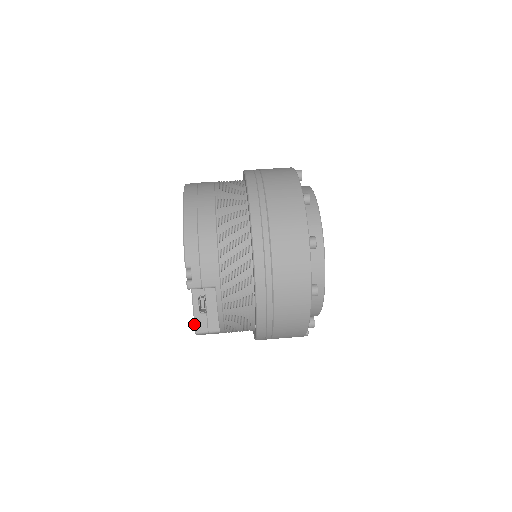
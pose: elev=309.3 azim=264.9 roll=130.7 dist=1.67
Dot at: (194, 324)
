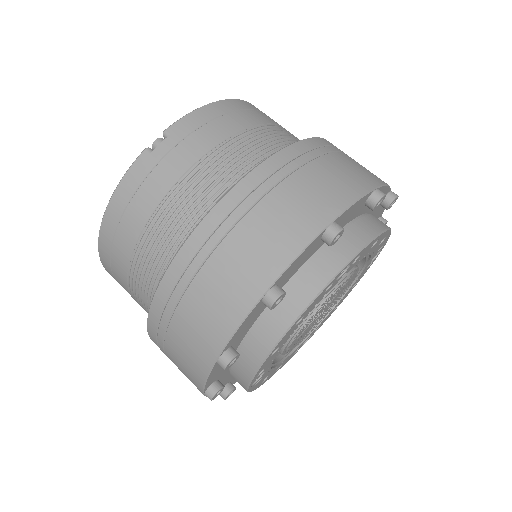
Dot at: occluded
